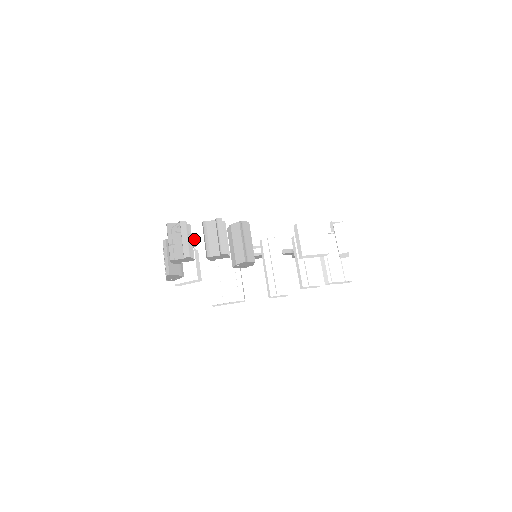
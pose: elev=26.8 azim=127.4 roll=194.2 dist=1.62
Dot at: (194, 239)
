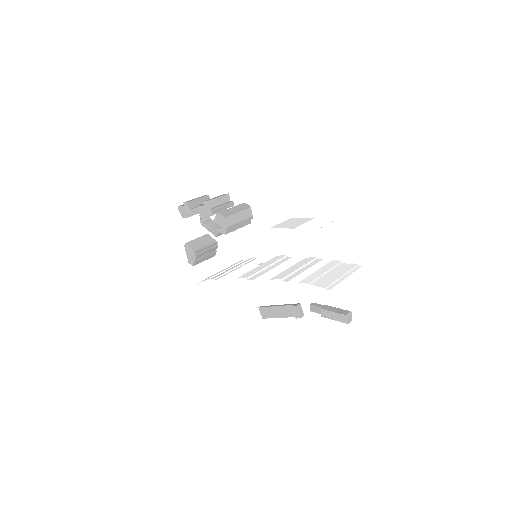
Dot at: occluded
